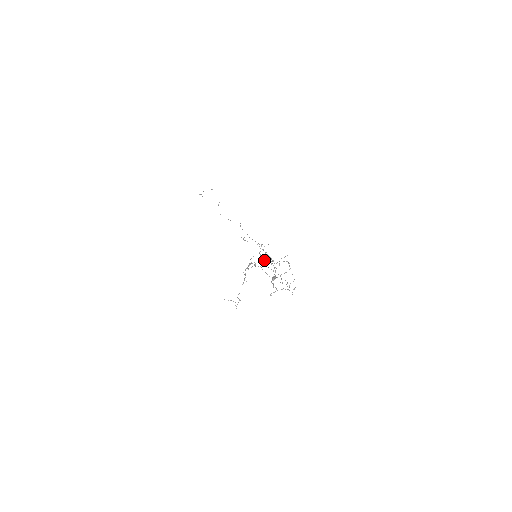
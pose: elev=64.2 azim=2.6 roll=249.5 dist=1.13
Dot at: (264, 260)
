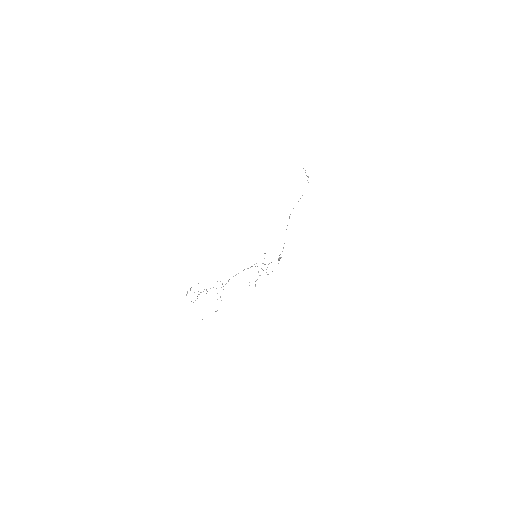
Dot at: occluded
